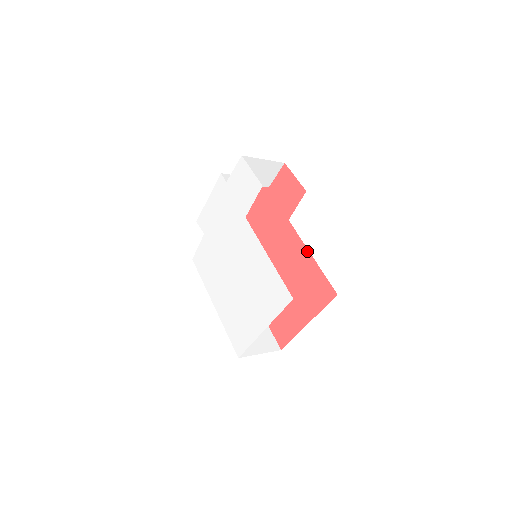
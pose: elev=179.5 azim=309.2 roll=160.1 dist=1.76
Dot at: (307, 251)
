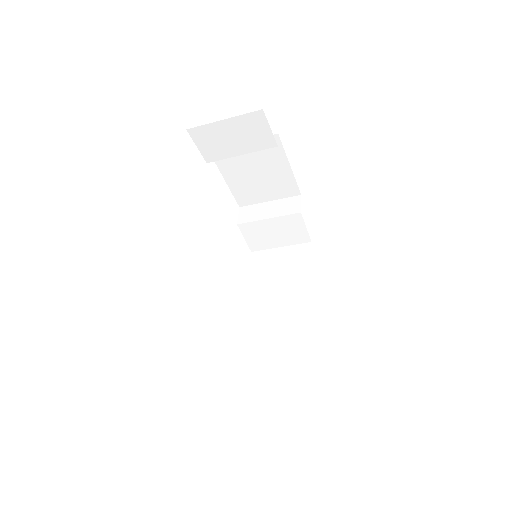
Dot at: occluded
